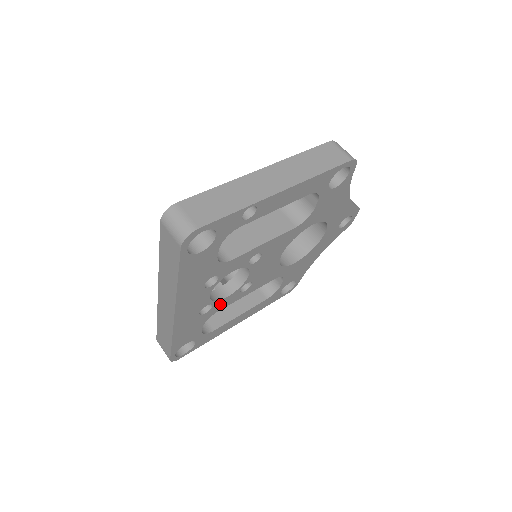
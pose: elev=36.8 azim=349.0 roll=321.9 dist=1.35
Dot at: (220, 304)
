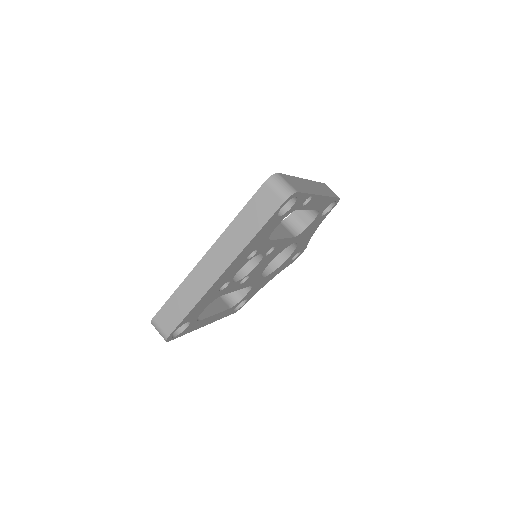
Dot at: (228, 287)
